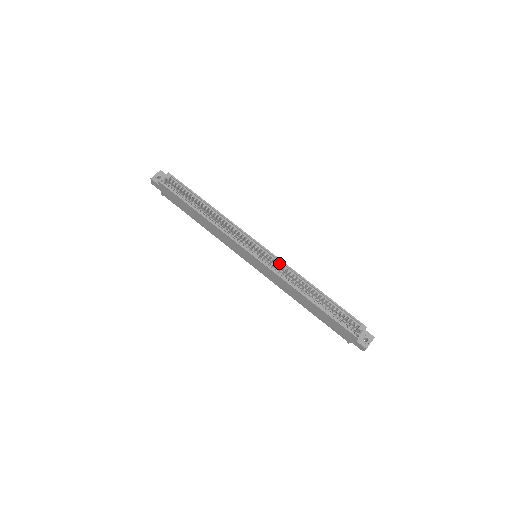
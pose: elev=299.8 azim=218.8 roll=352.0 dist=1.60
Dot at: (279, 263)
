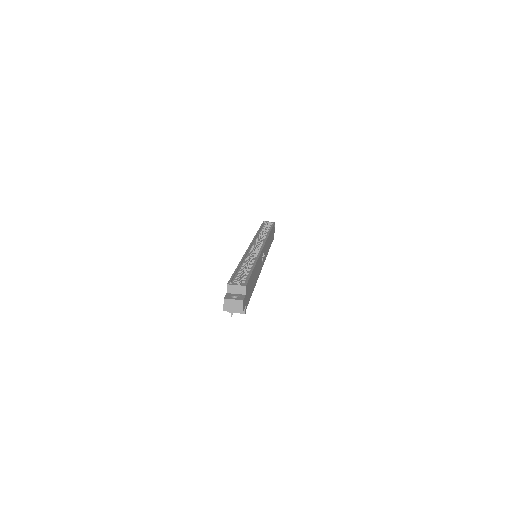
Dot at: (258, 253)
